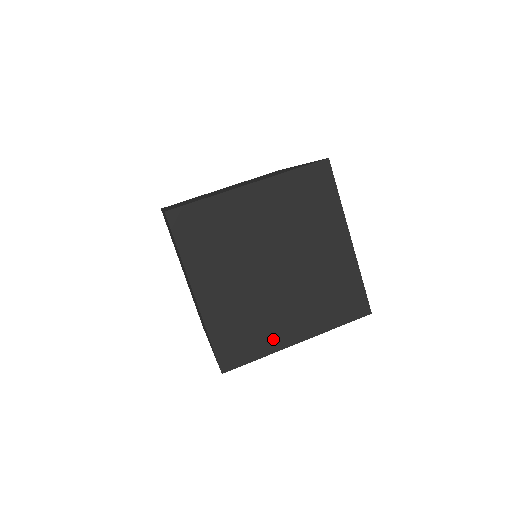
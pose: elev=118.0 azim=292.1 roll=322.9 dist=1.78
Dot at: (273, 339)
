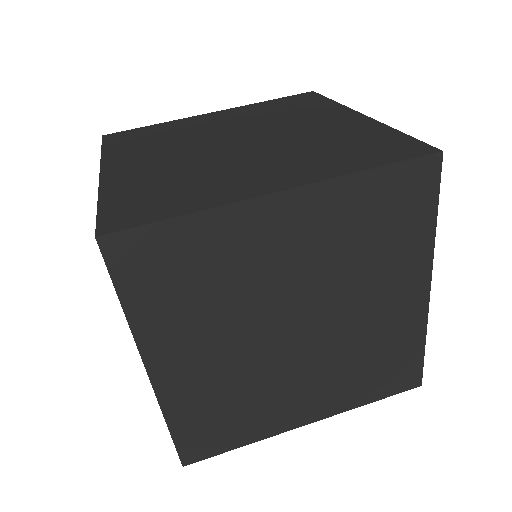
Dot at: (270, 422)
